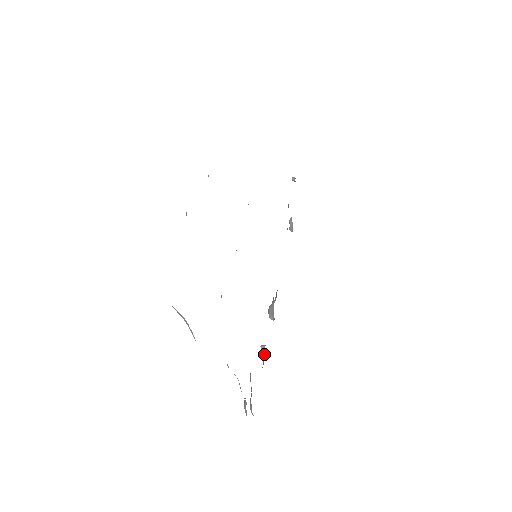
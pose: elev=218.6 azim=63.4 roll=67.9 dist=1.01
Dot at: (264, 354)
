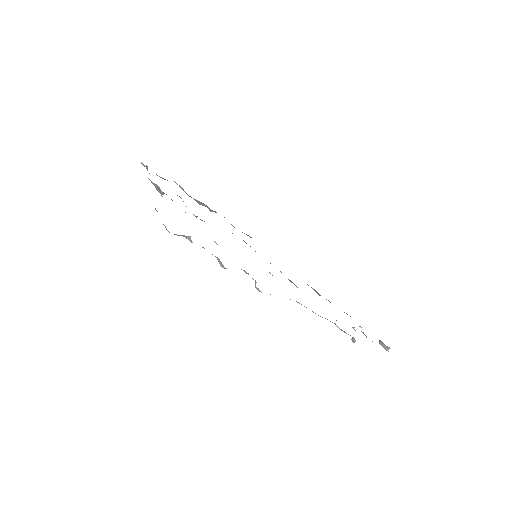
Dot at: occluded
